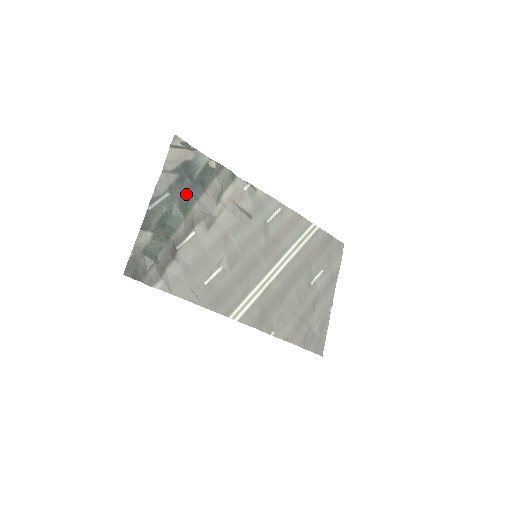
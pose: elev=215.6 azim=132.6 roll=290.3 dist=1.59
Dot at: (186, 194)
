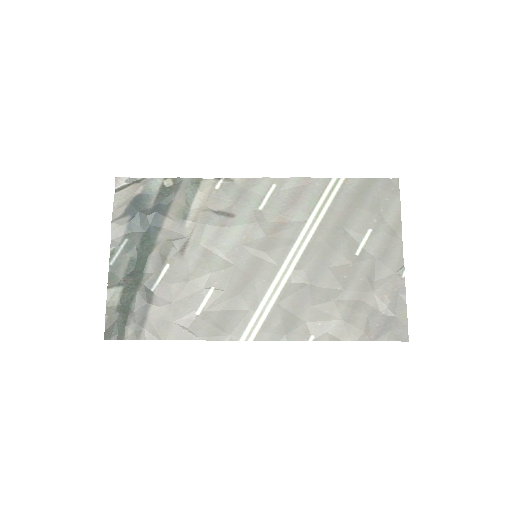
Dot at: (147, 230)
